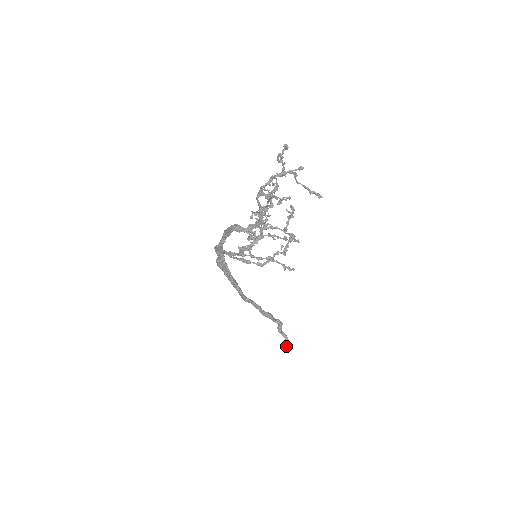
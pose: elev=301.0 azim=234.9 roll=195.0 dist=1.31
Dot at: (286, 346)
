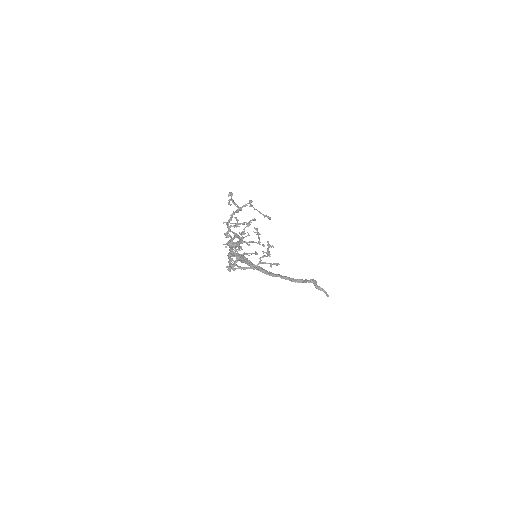
Dot at: occluded
